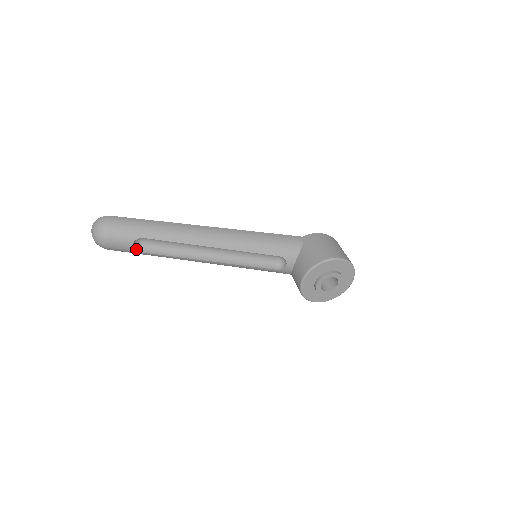
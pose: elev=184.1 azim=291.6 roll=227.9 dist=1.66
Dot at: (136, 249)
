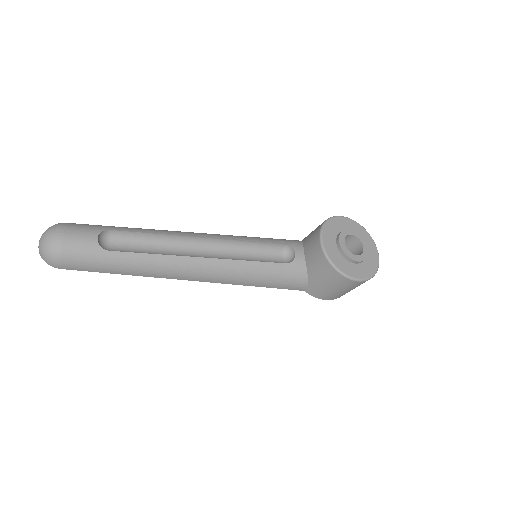
Dot at: (102, 248)
